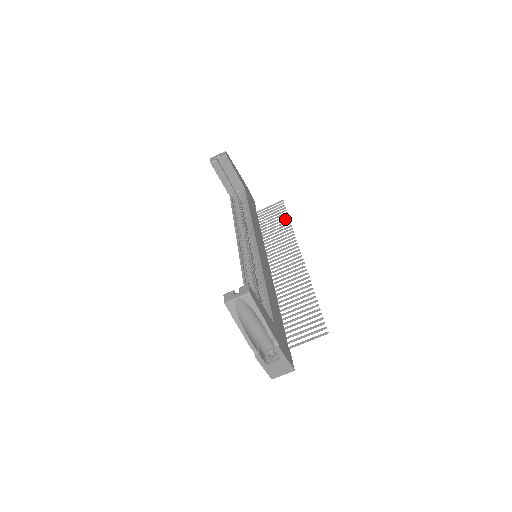
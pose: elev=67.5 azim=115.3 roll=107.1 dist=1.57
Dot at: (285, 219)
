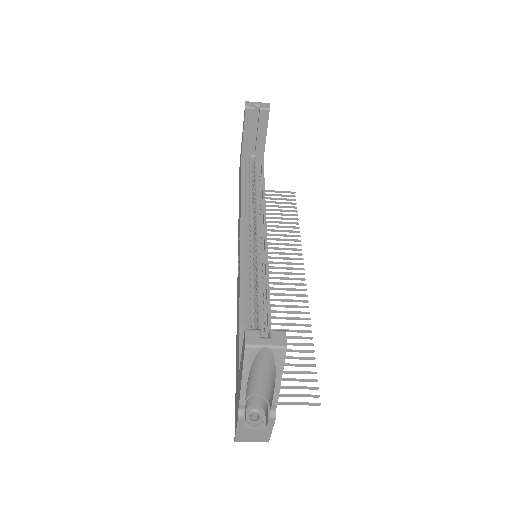
Dot at: (293, 219)
